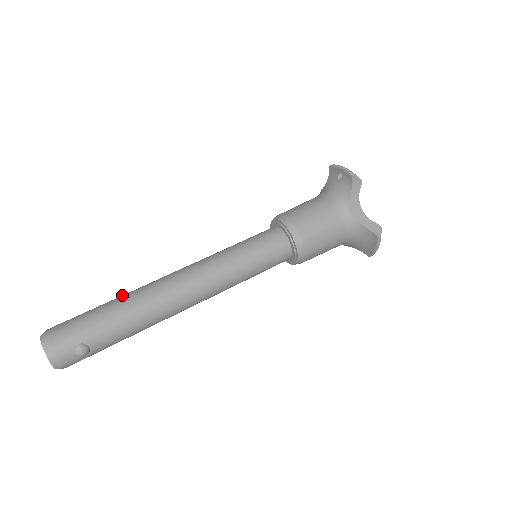
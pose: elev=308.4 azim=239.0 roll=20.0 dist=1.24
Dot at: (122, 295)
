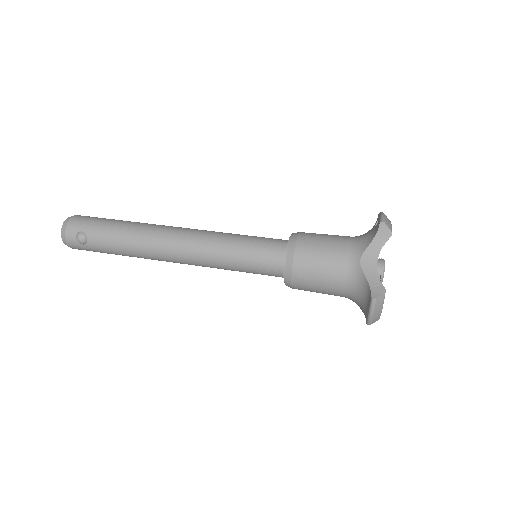
Dot at: occluded
